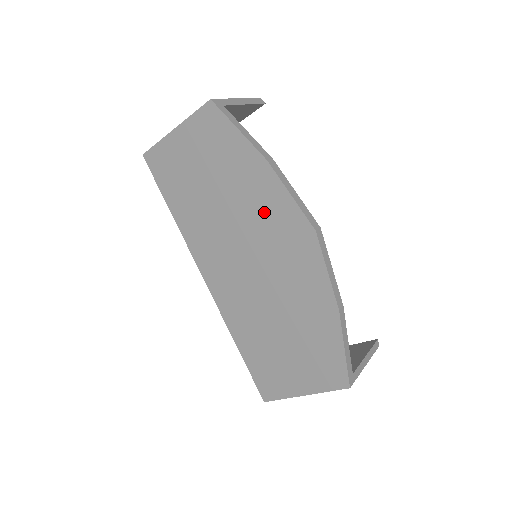
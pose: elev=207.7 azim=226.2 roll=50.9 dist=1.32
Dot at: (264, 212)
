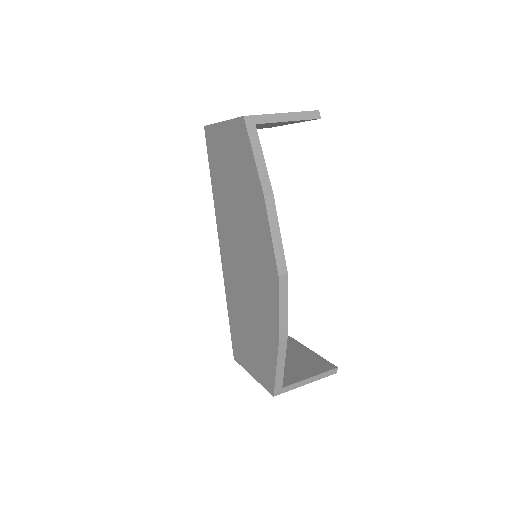
Dot at: (256, 234)
